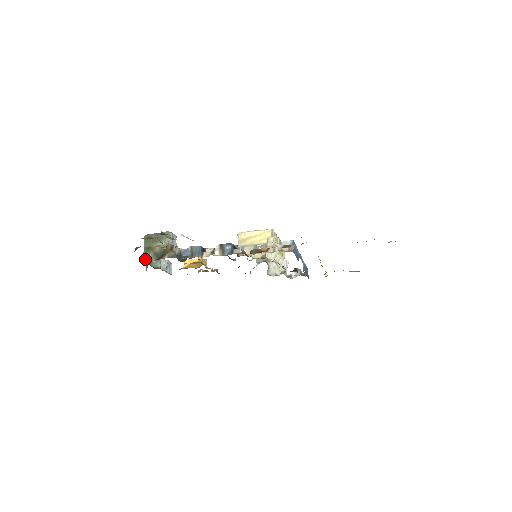
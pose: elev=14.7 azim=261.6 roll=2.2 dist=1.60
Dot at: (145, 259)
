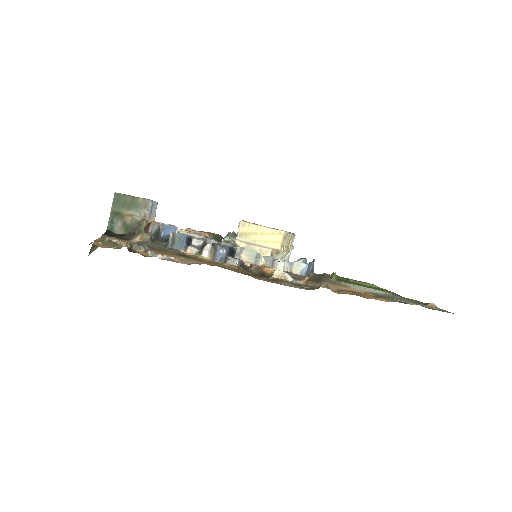
Dot at: (110, 227)
